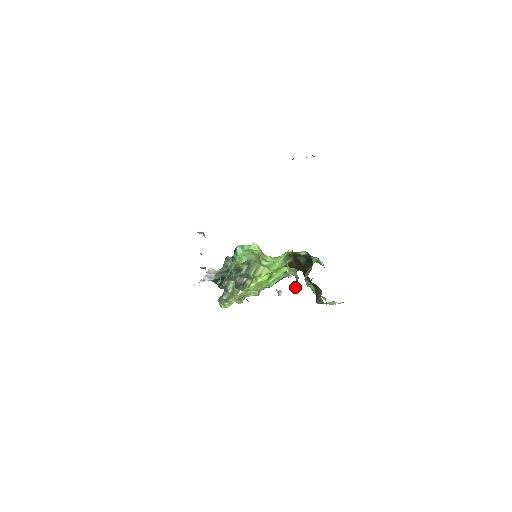
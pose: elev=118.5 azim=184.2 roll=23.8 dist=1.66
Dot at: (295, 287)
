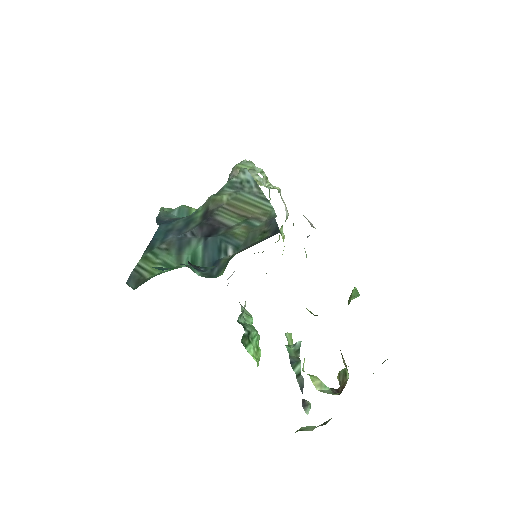
Dot at: occluded
